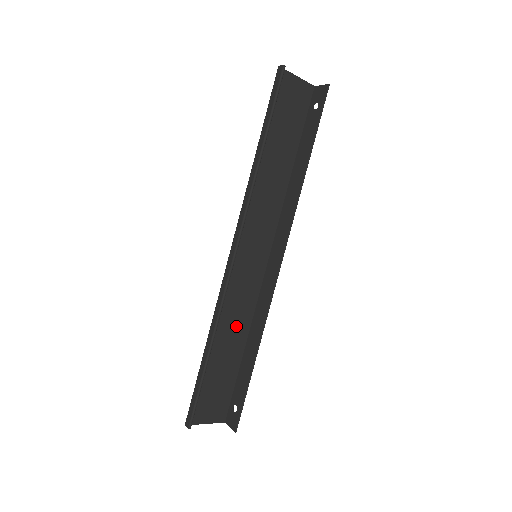
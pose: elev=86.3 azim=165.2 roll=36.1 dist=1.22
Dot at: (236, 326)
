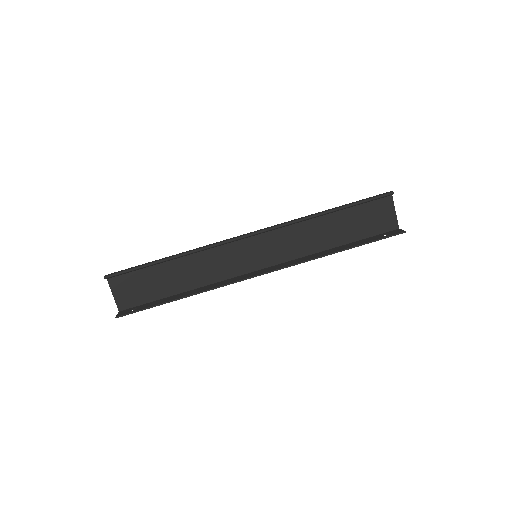
Dot at: (197, 273)
